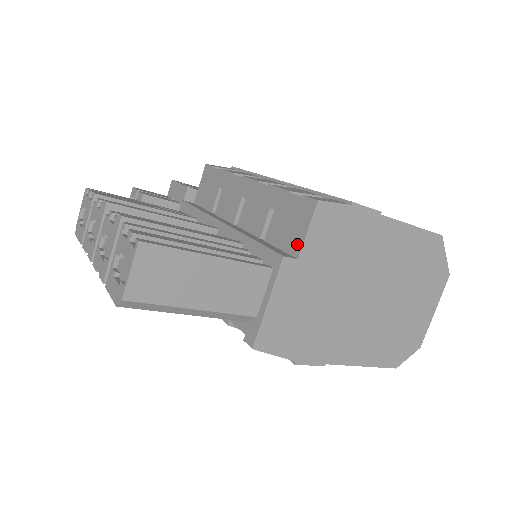
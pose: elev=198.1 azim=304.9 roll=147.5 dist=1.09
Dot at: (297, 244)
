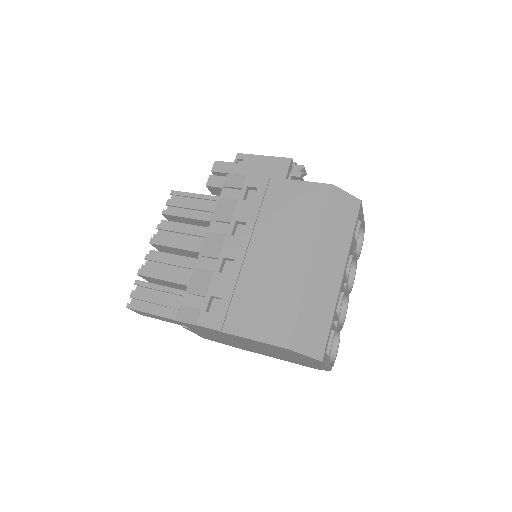
Dot at: occluded
